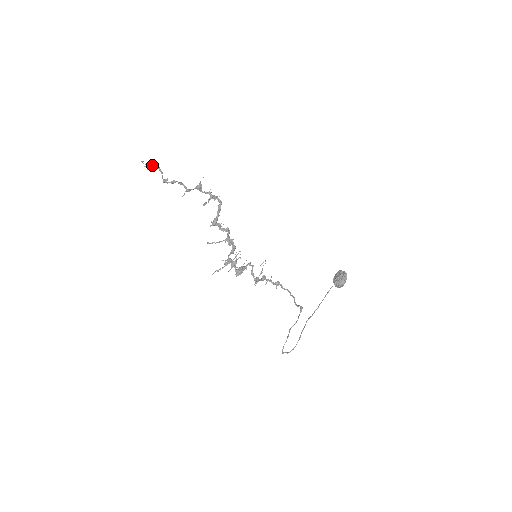
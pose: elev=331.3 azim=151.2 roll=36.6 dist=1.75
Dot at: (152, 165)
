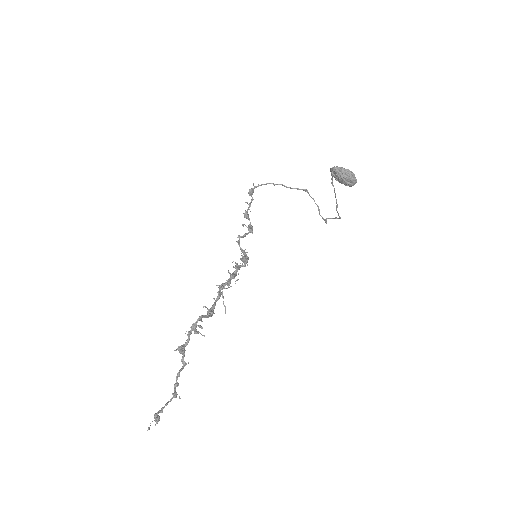
Dot at: (156, 418)
